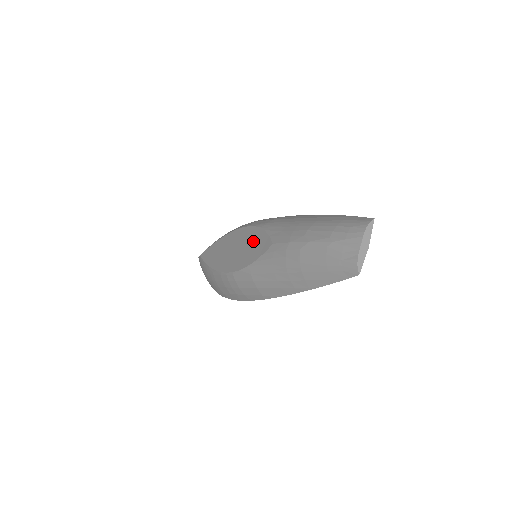
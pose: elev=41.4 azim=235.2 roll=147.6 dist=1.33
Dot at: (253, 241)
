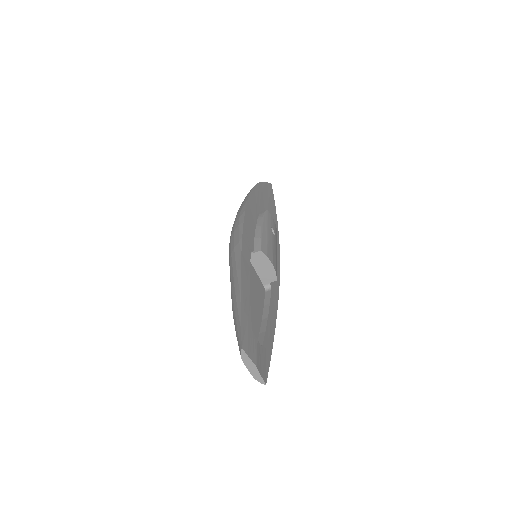
Dot at: occluded
